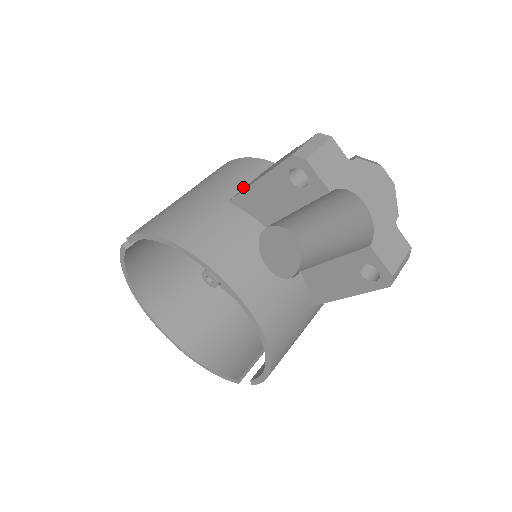
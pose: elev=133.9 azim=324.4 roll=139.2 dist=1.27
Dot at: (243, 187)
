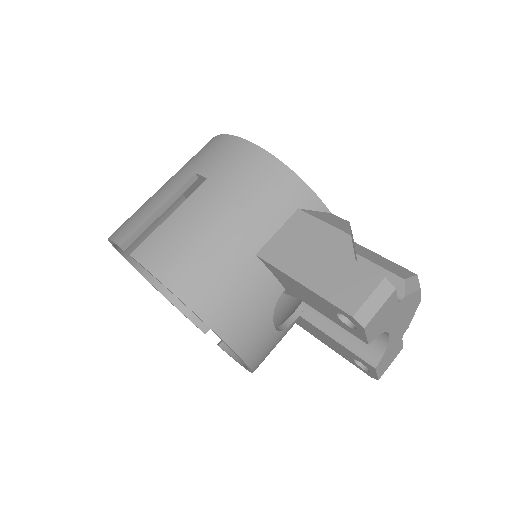
Dot at: (274, 231)
